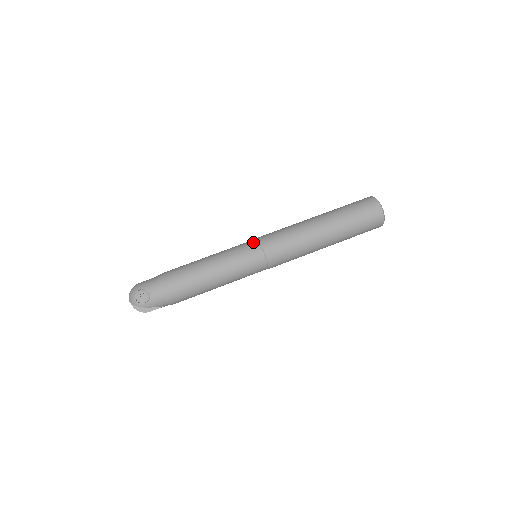
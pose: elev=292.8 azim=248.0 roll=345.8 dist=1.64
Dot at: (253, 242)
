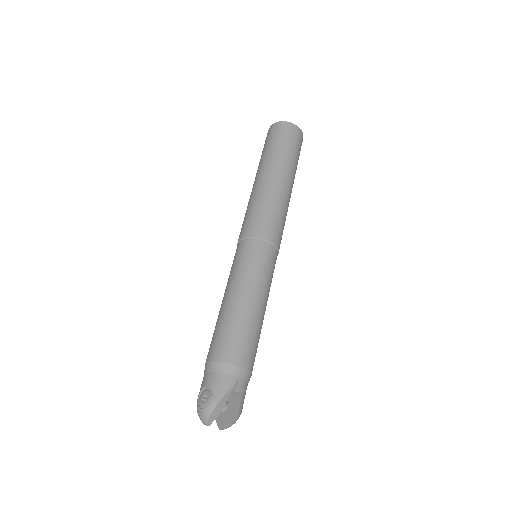
Dot at: occluded
